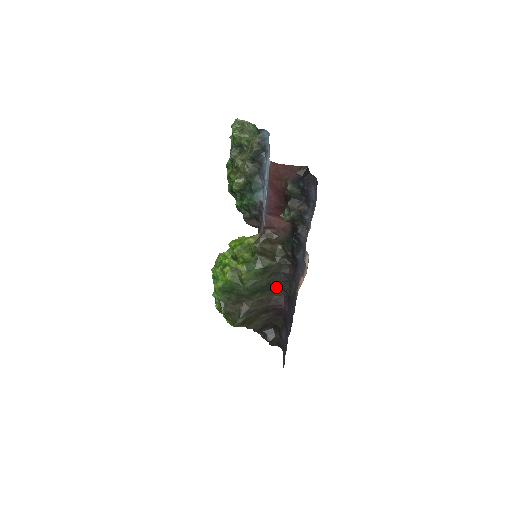
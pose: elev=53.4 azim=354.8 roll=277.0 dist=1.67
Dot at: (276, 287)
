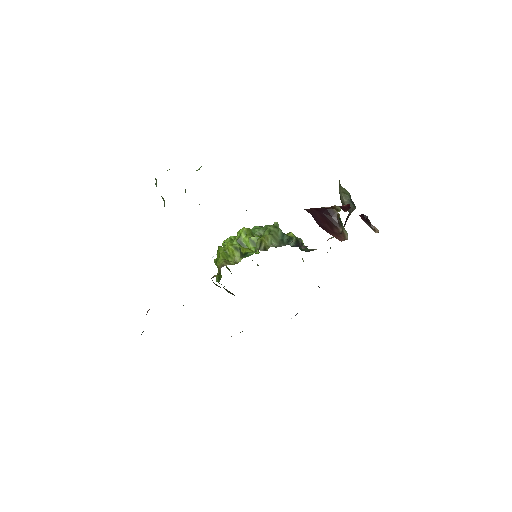
Dot at: occluded
